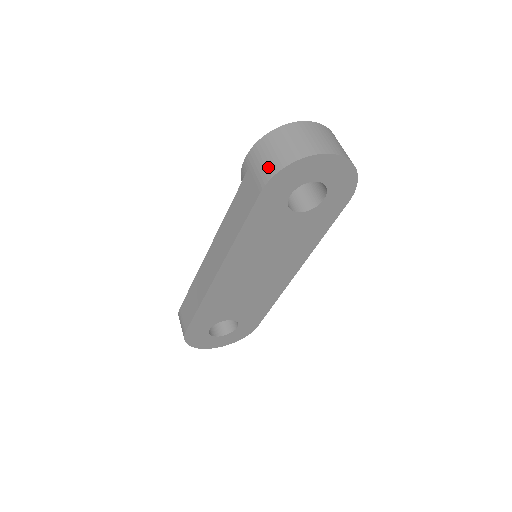
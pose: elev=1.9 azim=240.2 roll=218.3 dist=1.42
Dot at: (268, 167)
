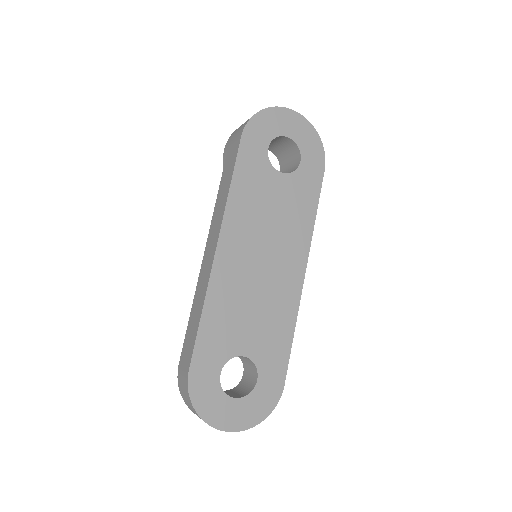
Dot at: (243, 125)
